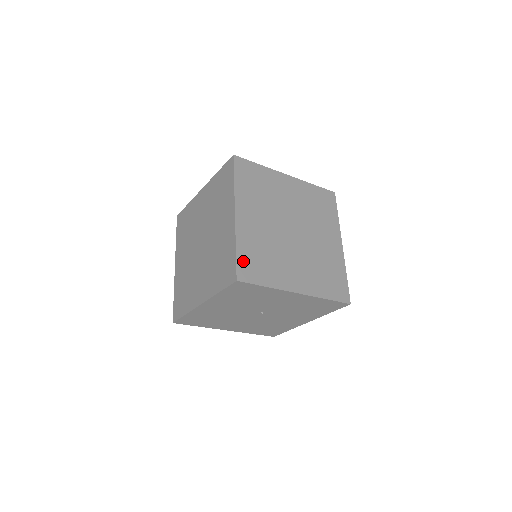
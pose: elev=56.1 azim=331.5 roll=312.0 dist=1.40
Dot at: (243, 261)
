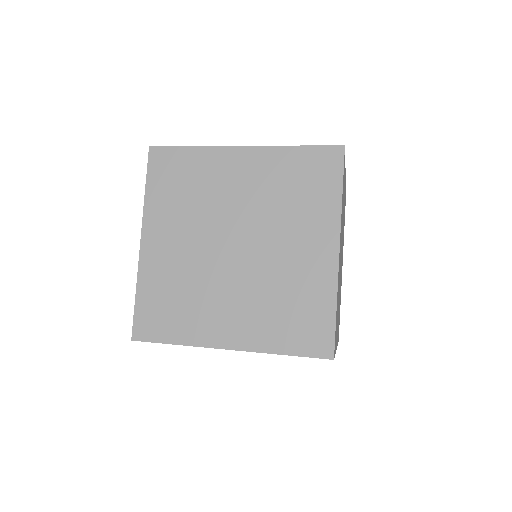
Dot at: (144, 311)
